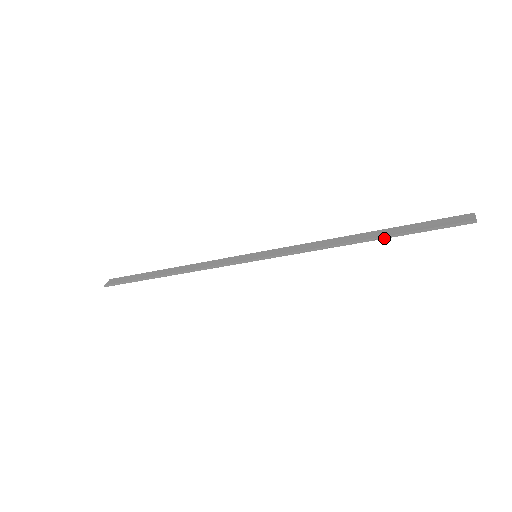
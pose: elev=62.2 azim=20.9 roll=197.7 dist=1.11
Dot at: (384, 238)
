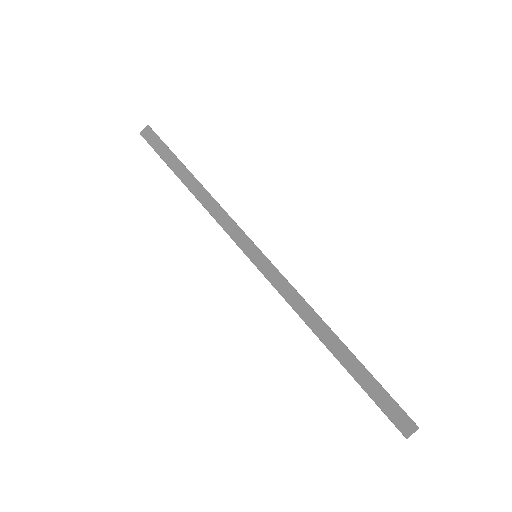
Dot at: (343, 366)
